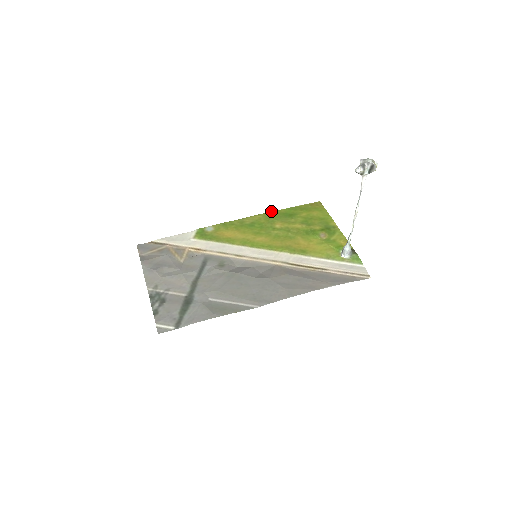
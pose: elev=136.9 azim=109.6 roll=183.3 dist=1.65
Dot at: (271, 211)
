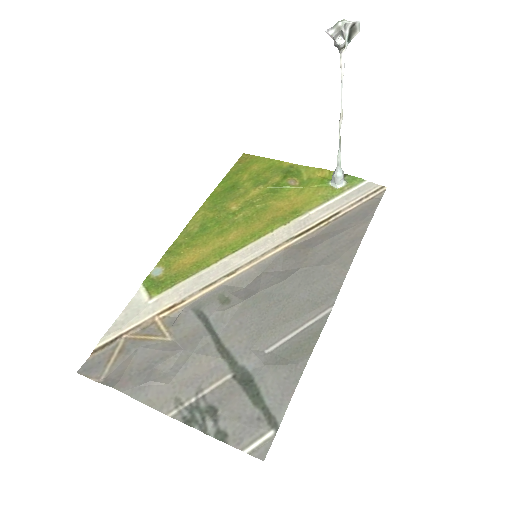
Dot at: occluded
